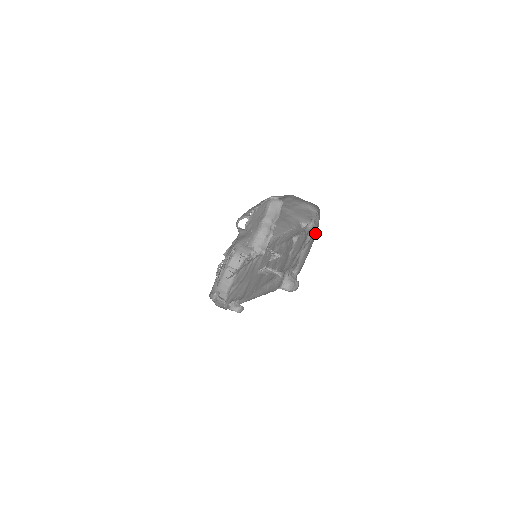
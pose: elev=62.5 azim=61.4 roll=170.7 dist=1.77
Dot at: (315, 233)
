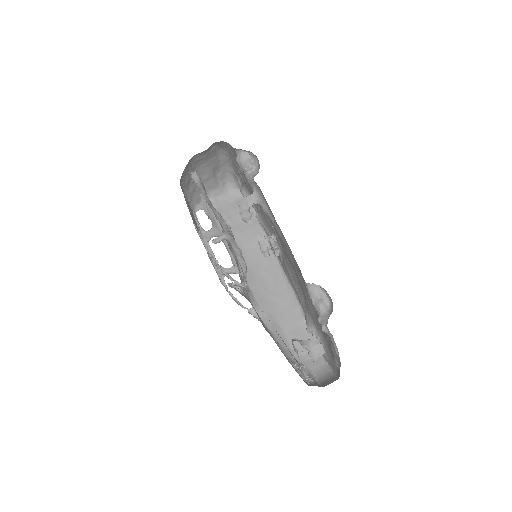
Dot at: (235, 169)
